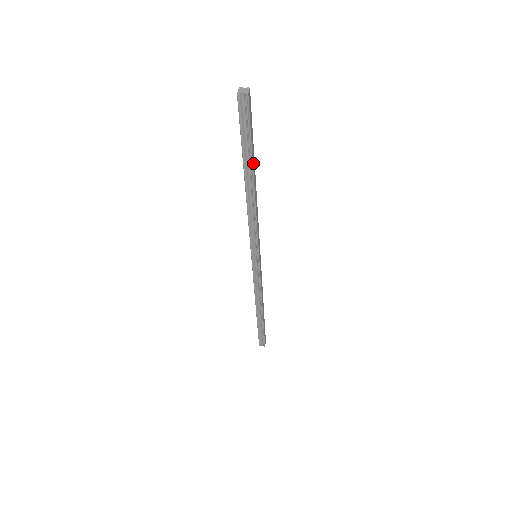
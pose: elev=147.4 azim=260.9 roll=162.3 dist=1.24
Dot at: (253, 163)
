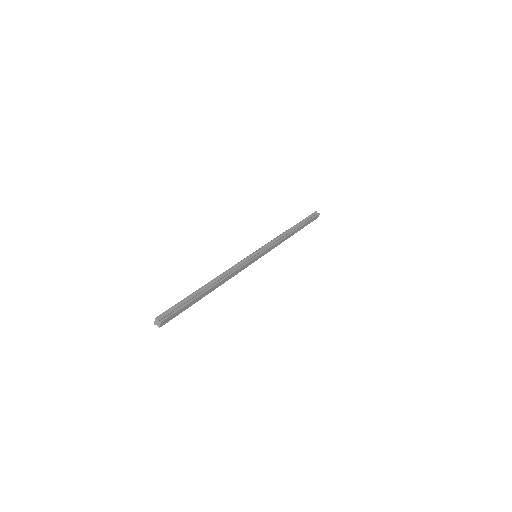
Dot at: (200, 298)
